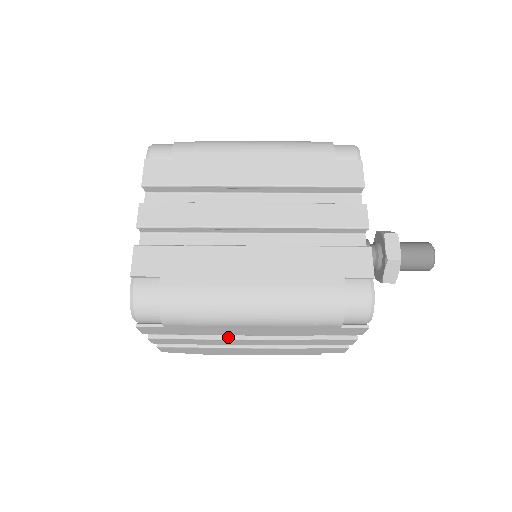
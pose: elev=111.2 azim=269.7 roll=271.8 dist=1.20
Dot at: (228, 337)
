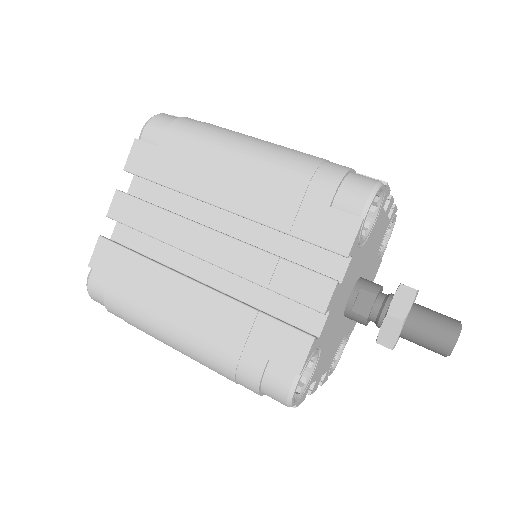
Dot at: (191, 220)
